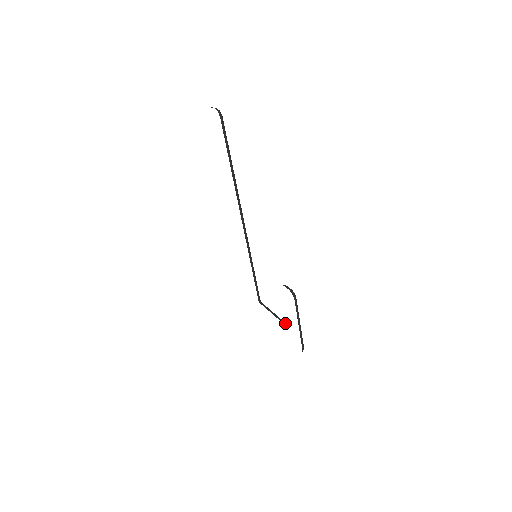
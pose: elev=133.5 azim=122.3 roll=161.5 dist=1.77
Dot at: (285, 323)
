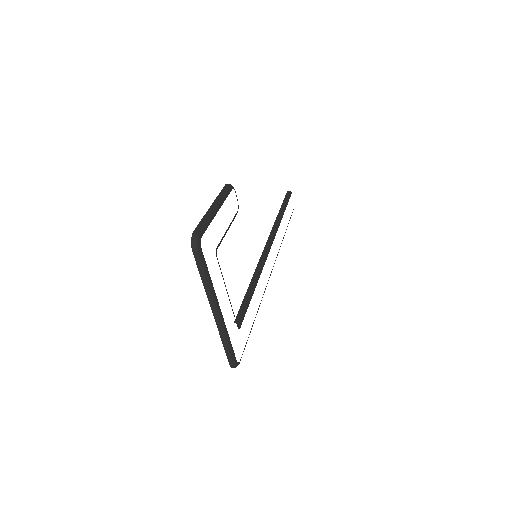
Dot at: (218, 262)
